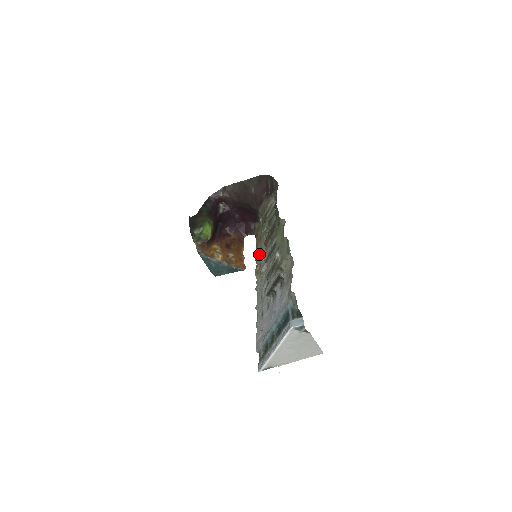
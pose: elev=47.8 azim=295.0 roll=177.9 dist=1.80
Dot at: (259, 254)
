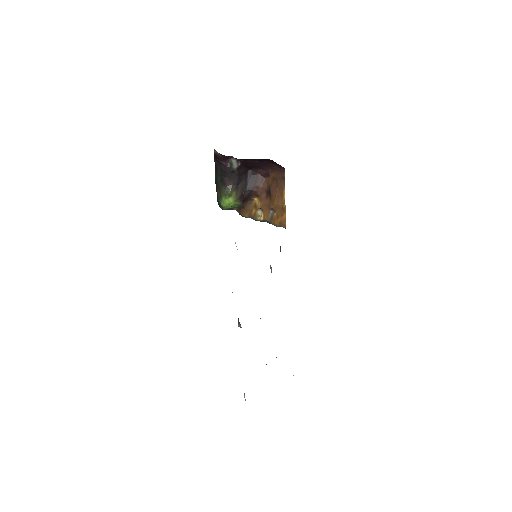
Dot at: occluded
